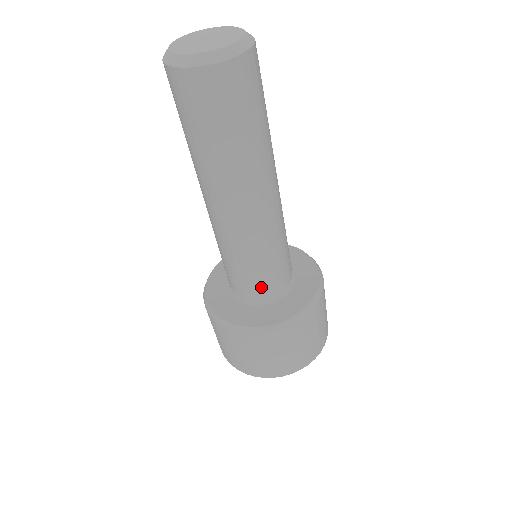
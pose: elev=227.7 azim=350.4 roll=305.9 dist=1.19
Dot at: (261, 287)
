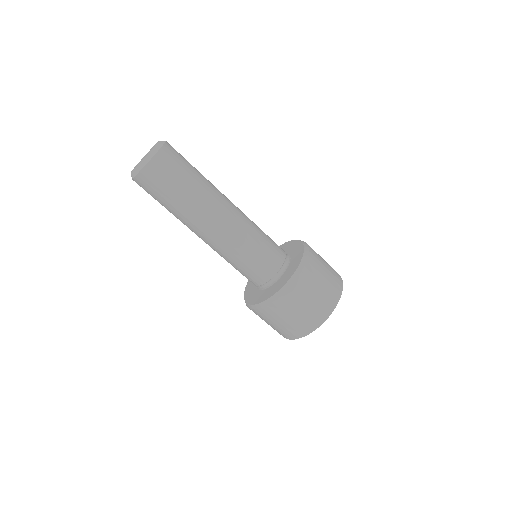
Dot at: (251, 278)
